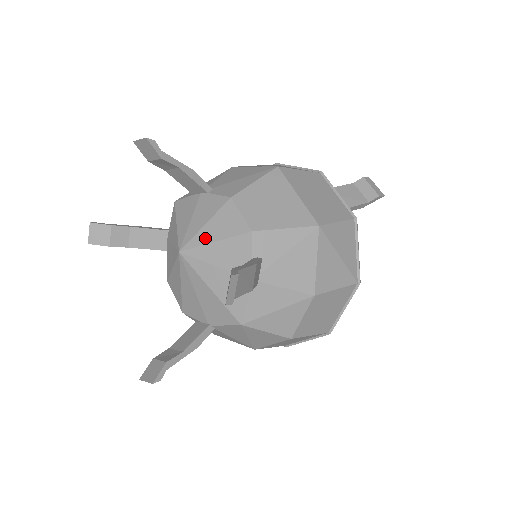
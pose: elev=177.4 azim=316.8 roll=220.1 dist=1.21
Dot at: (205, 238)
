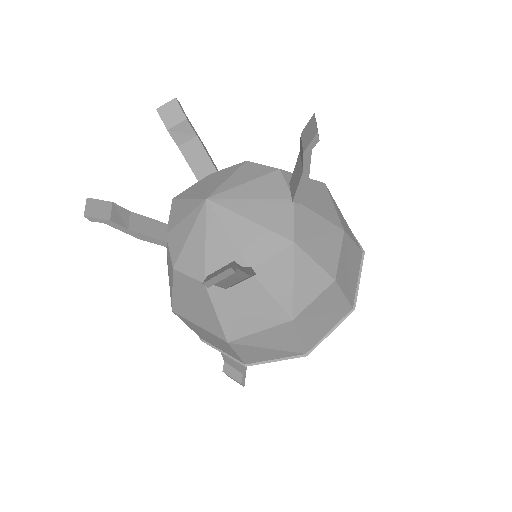
Dot at: (233, 184)
